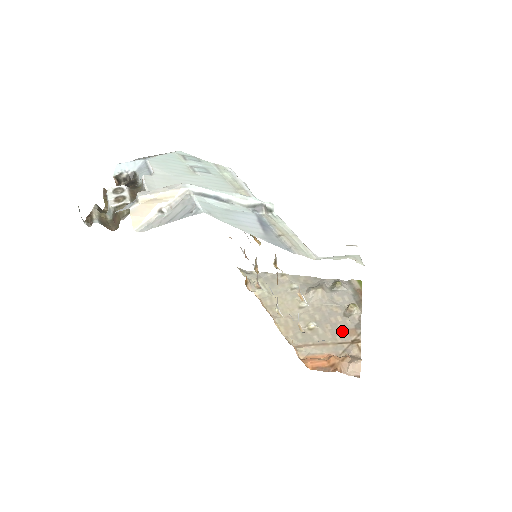
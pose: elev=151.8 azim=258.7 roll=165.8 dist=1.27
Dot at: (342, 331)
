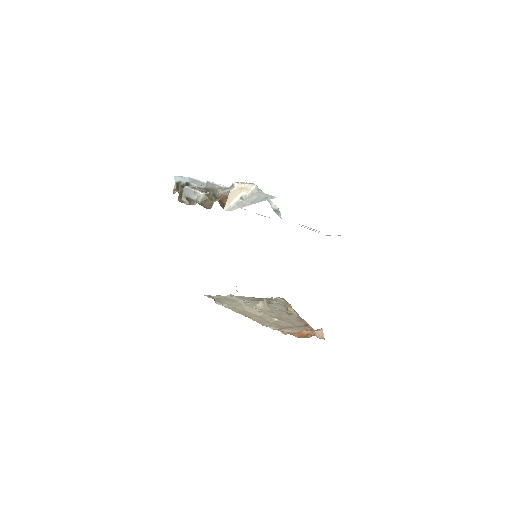
Dot at: (295, 321)
